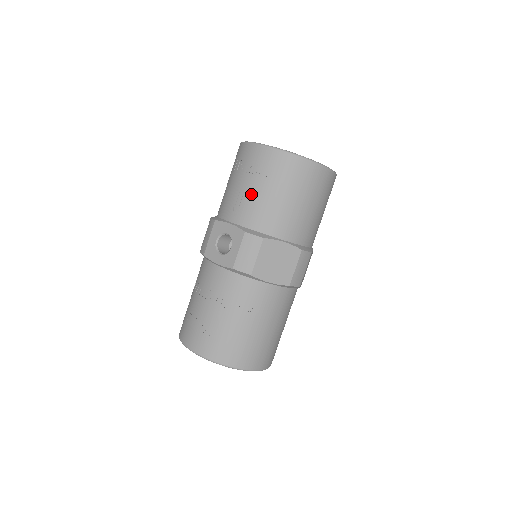
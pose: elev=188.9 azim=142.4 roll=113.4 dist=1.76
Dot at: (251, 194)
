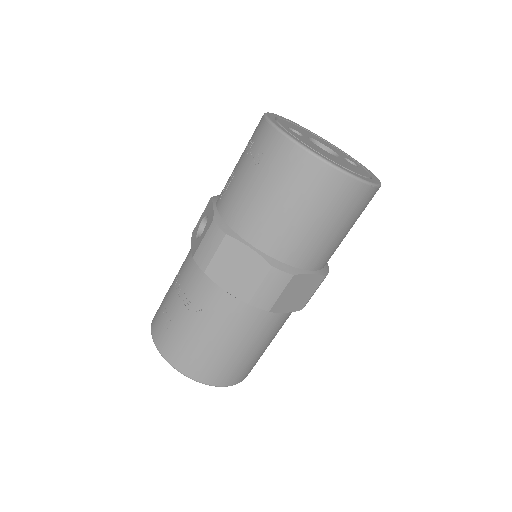
Dot at: (237, 177)
